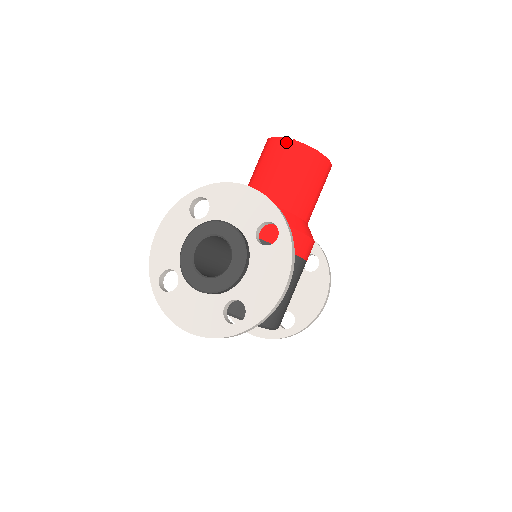
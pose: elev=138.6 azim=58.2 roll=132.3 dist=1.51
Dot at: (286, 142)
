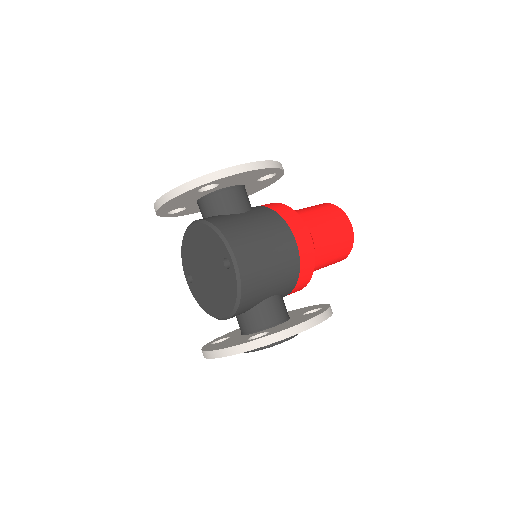
Dot at: occluded
